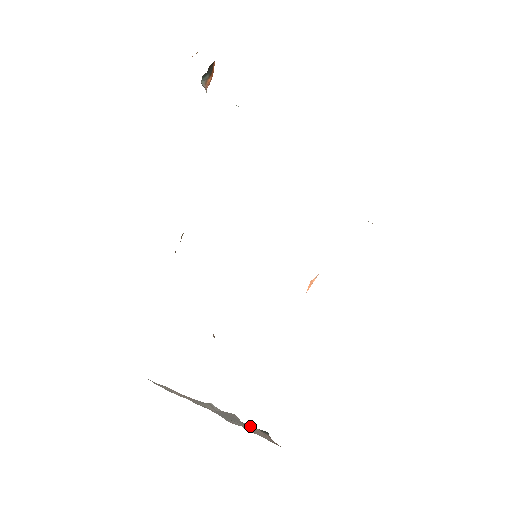
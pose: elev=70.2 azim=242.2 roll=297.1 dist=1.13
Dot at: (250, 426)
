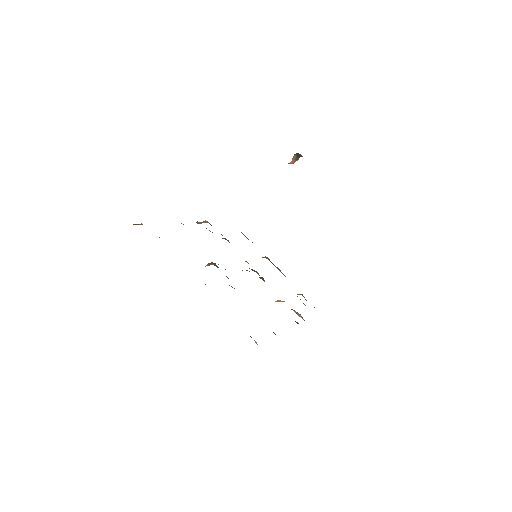
Dot at: occluded
